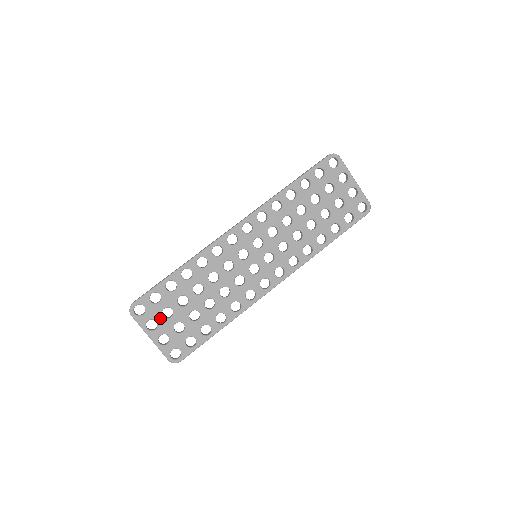
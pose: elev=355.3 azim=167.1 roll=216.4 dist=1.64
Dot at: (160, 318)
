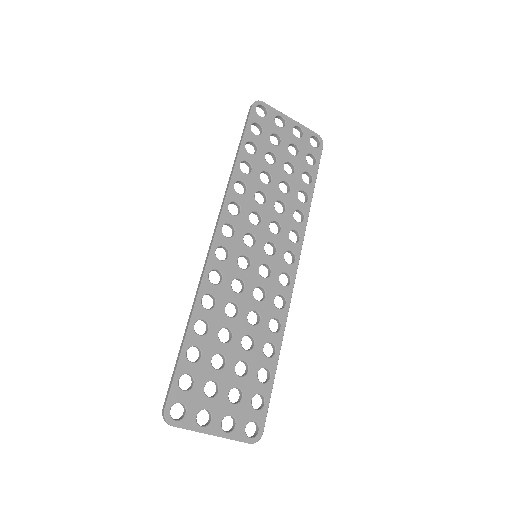
Dot at: (207, 402)
